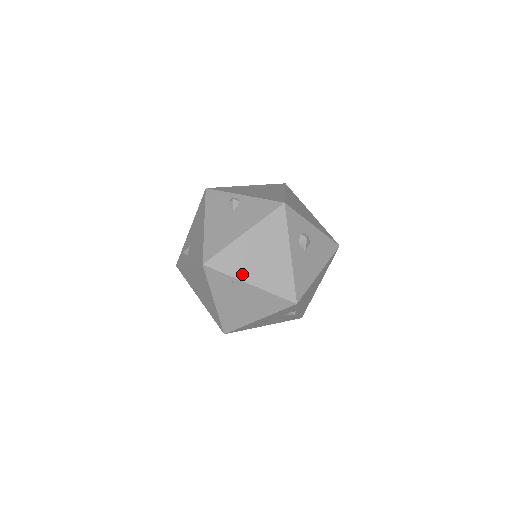
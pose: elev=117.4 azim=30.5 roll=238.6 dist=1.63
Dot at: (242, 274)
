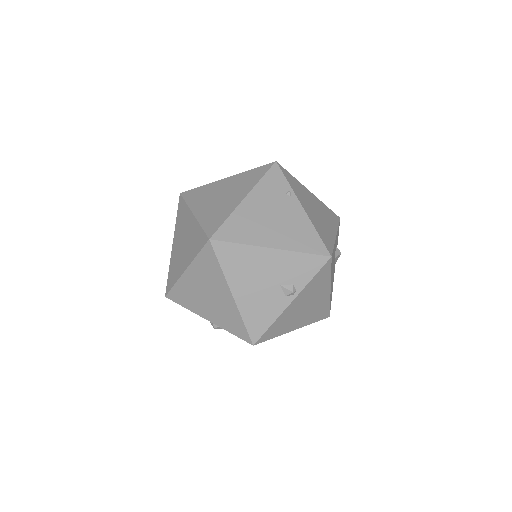
Dot at: (300, 197)
